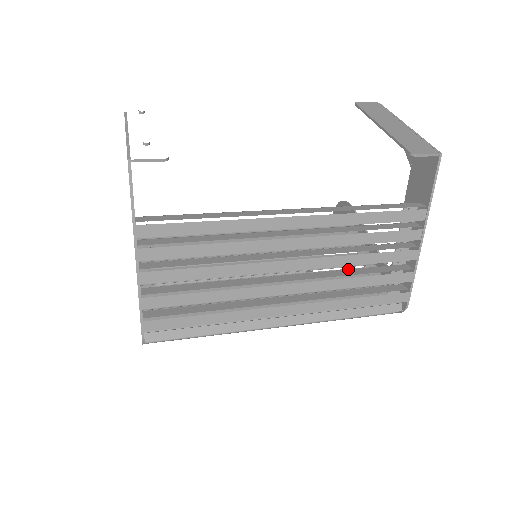
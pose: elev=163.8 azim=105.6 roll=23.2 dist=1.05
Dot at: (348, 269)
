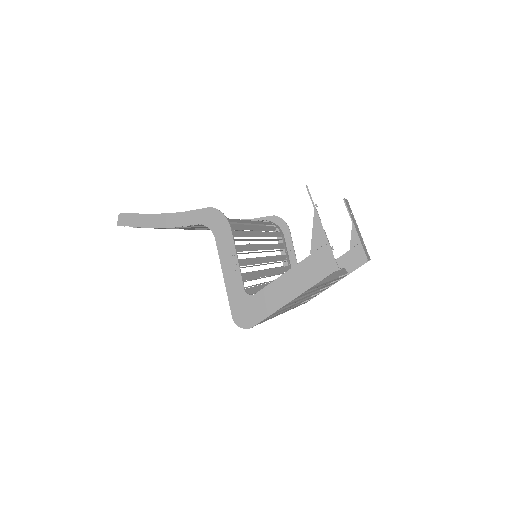
Dot at: occluded
